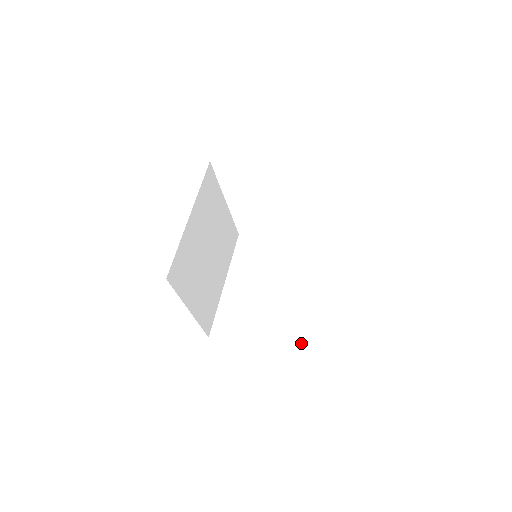
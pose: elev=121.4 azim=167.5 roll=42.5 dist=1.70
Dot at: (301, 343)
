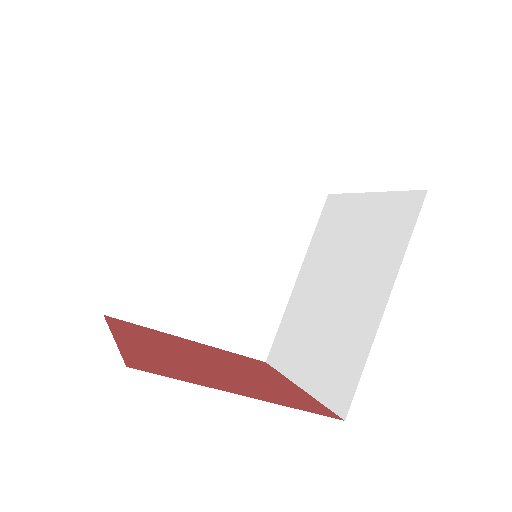
Dot at: (347, 406)
